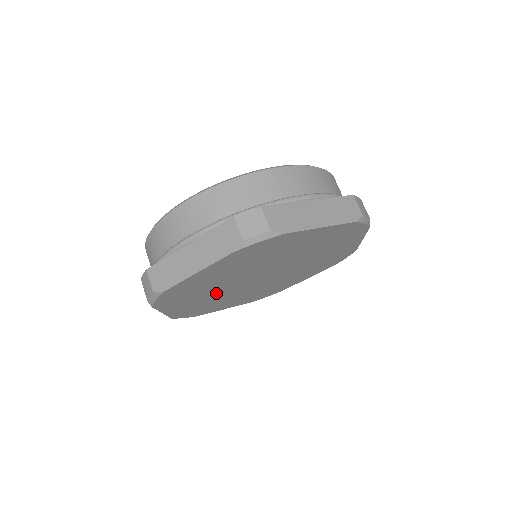
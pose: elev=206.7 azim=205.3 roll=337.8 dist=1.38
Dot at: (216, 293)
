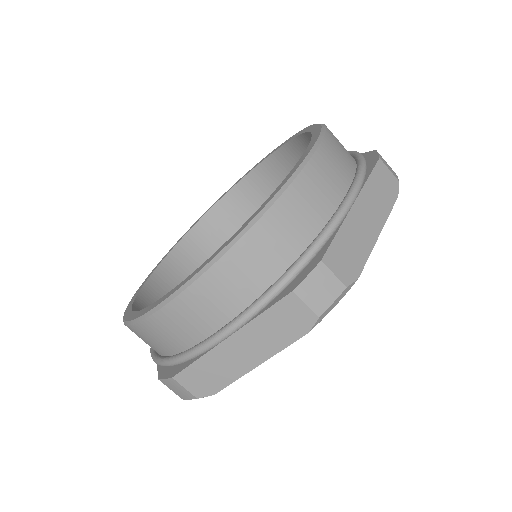
Dot at: occluded
